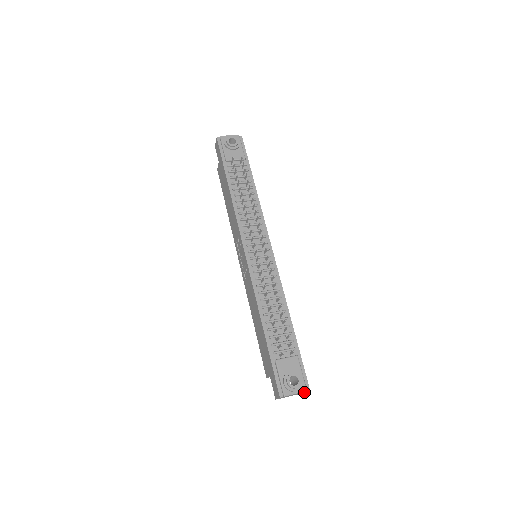
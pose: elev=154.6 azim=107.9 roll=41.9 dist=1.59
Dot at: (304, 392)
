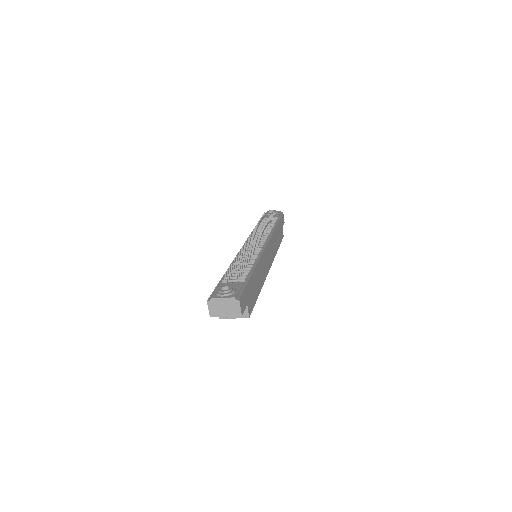
Dot at: (238, 309)
